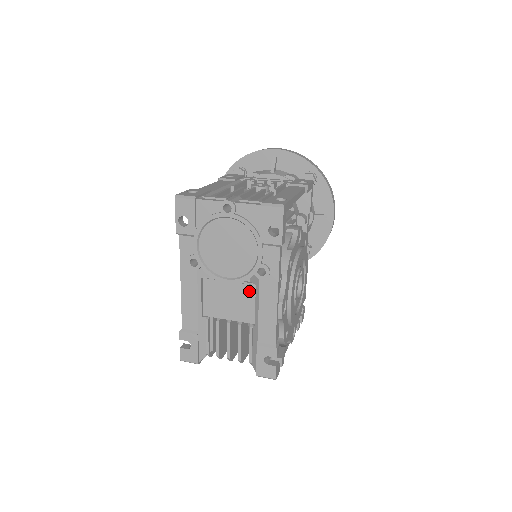
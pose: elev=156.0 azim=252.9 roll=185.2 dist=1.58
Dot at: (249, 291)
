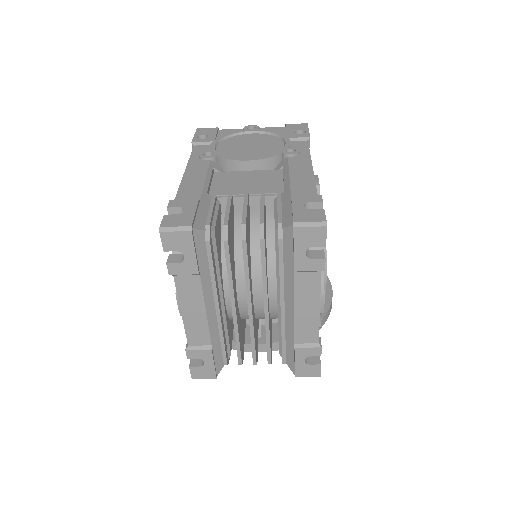
Dot at: (274, 173)
